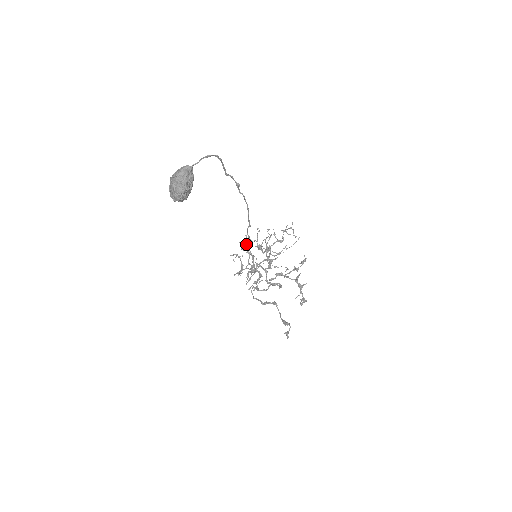
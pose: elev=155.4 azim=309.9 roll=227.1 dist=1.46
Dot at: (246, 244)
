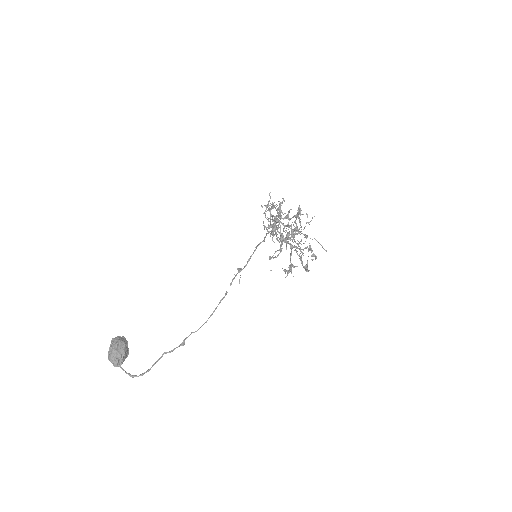
Dot at: (237, 268)
